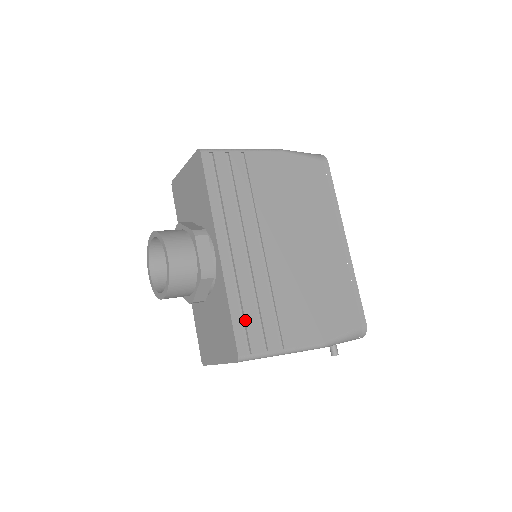
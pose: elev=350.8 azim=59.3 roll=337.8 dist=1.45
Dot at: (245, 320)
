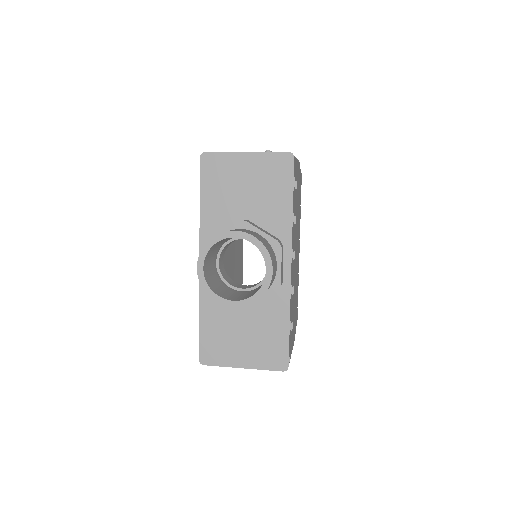
Dot at: (290, 332)
